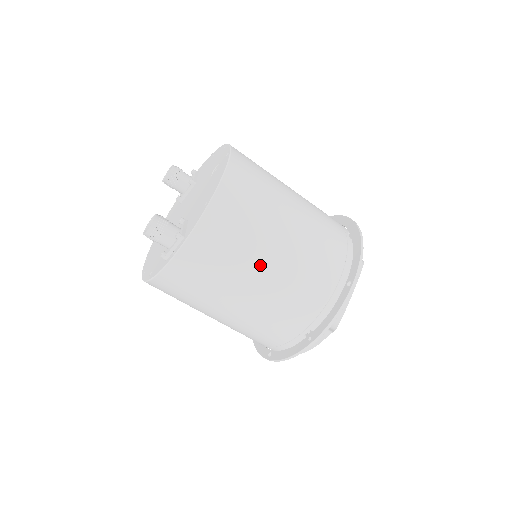
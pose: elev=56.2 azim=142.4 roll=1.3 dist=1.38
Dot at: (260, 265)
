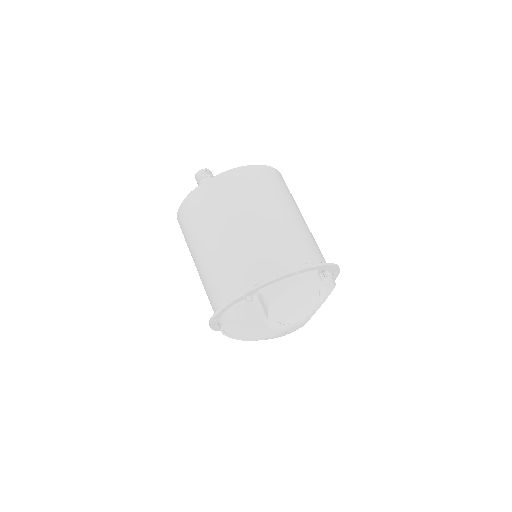
Dot at: (243, 217)
